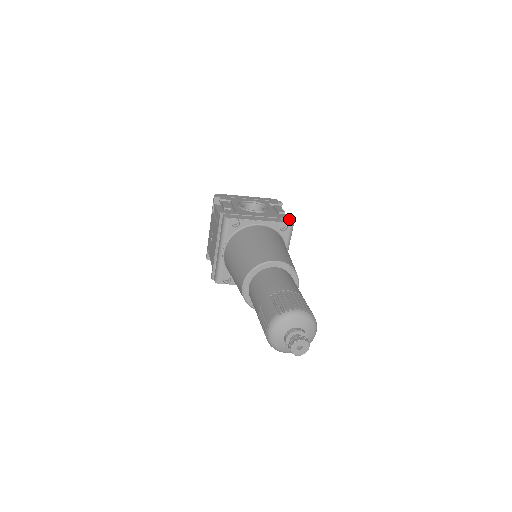
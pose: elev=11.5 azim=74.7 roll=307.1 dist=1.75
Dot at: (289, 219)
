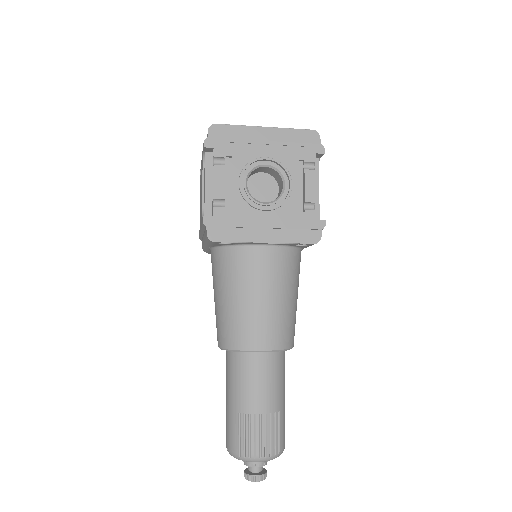
Dot at: (315, 230)
